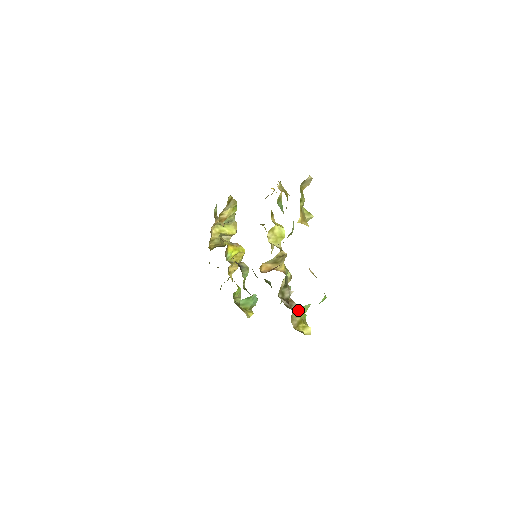
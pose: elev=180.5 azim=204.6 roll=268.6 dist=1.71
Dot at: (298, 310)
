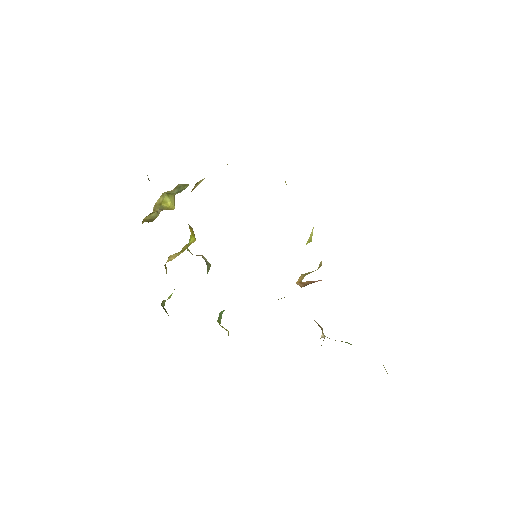
Dot at: occluded
